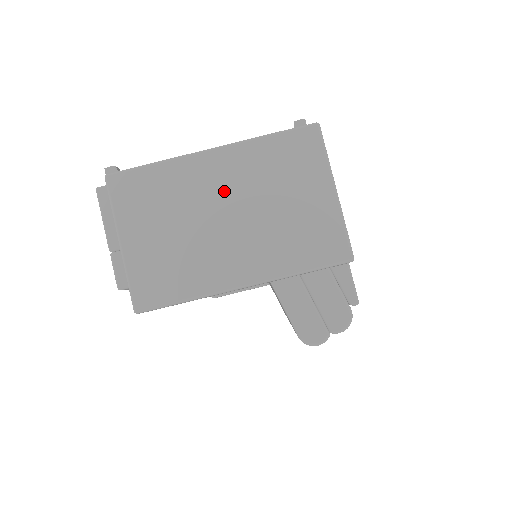
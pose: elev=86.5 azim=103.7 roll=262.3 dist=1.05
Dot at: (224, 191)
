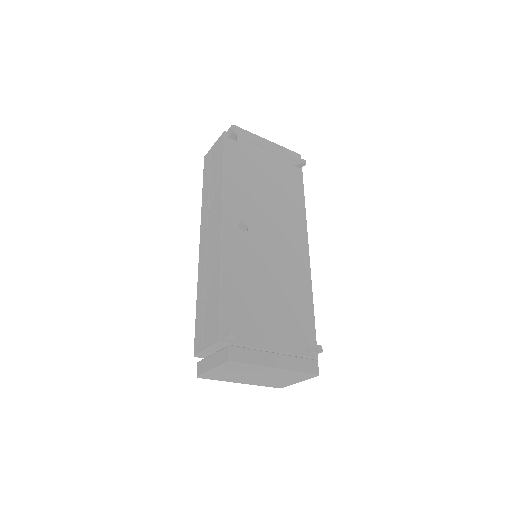
Dot at: (266, 375)
